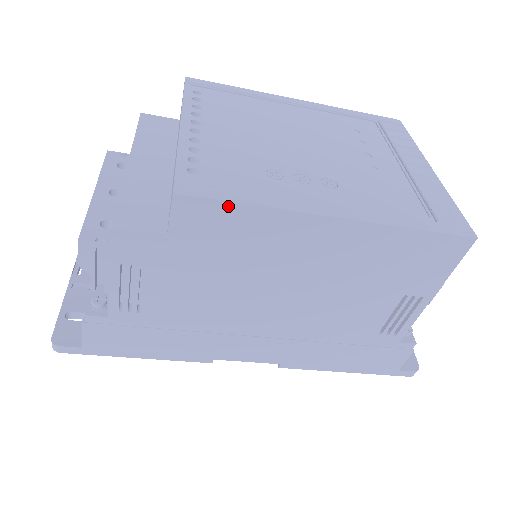
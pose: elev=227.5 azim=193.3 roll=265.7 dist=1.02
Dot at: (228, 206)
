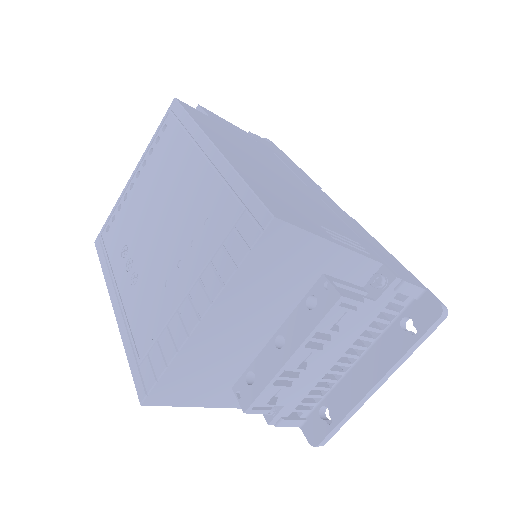
Dot at: occluded
